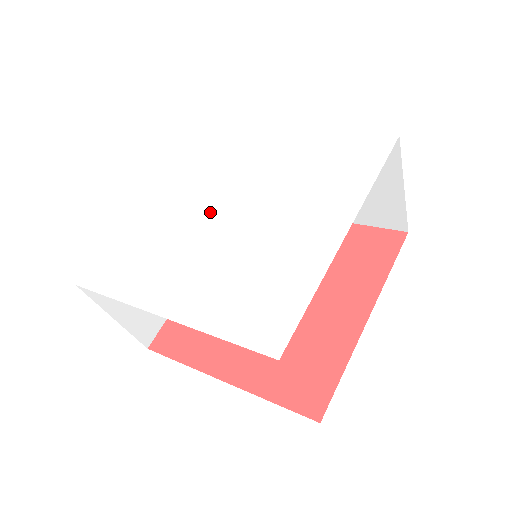
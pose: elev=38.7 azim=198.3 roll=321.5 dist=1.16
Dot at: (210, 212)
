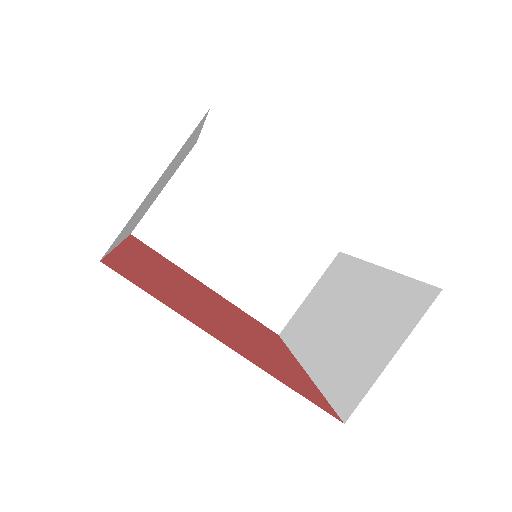
Dot at: occluded
